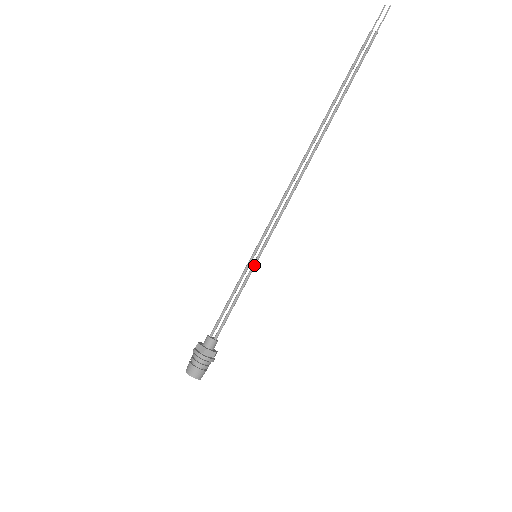
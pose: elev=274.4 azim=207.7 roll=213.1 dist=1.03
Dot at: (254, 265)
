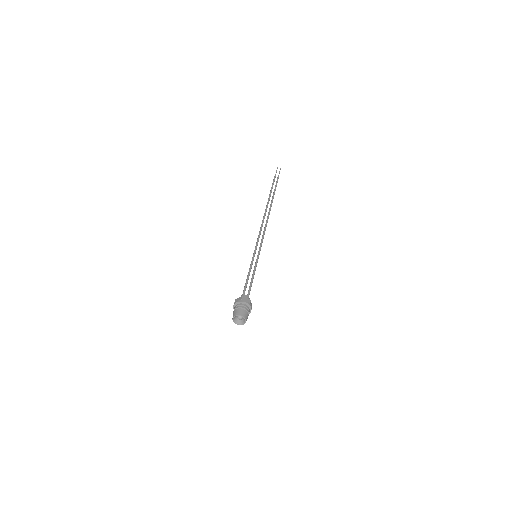
Dot at: occluded
